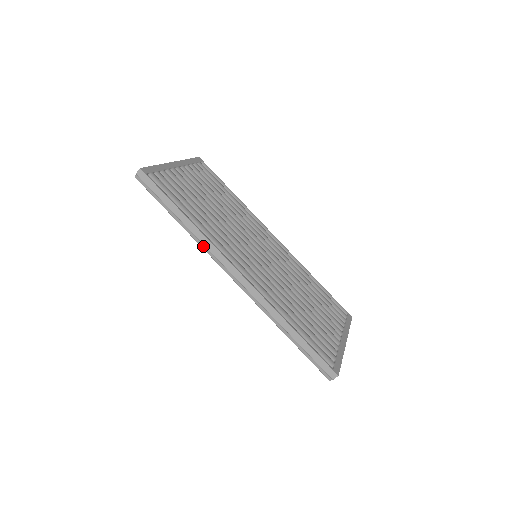
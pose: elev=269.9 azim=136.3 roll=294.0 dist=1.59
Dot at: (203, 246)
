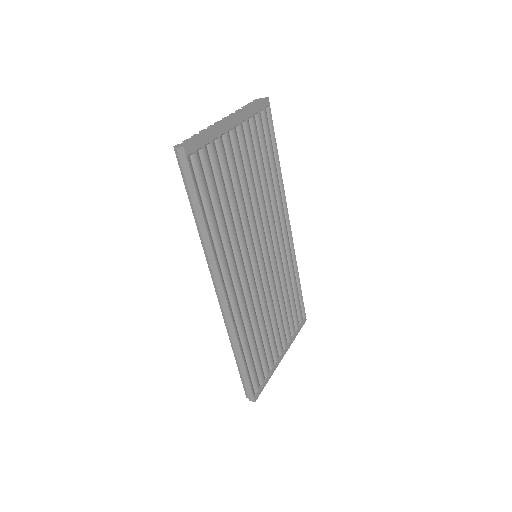
Dot at: (206, 254)
